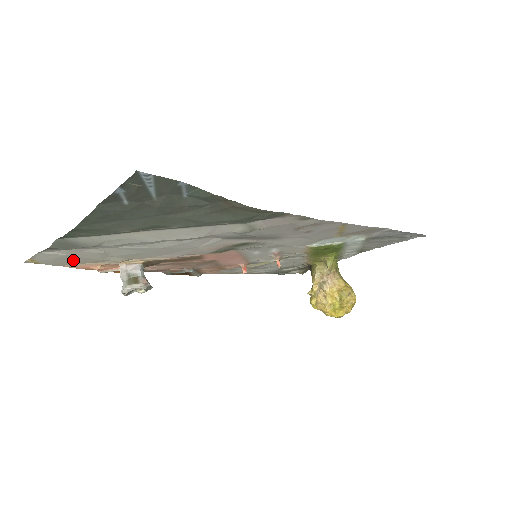
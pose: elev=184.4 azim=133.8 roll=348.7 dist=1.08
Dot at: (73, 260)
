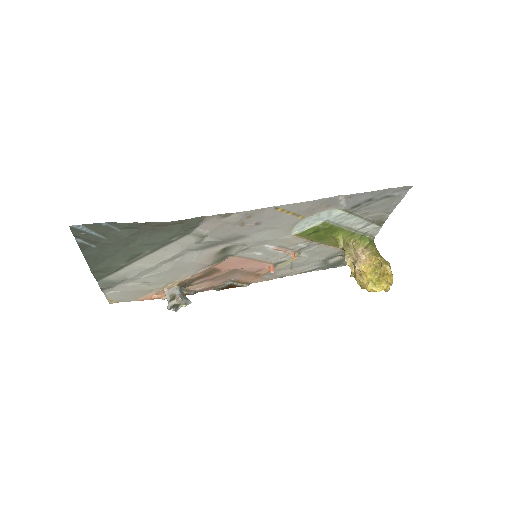
Dot at: (133, 294)
